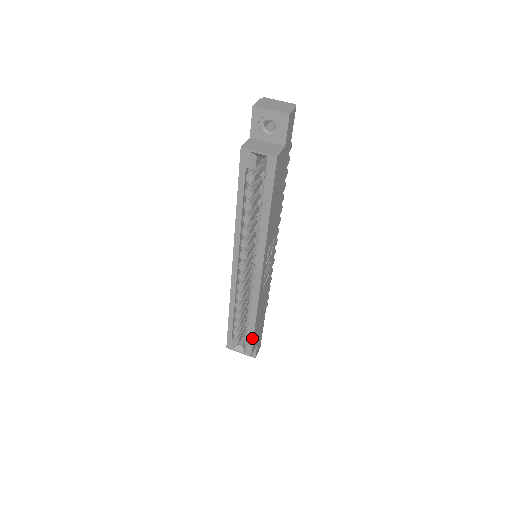
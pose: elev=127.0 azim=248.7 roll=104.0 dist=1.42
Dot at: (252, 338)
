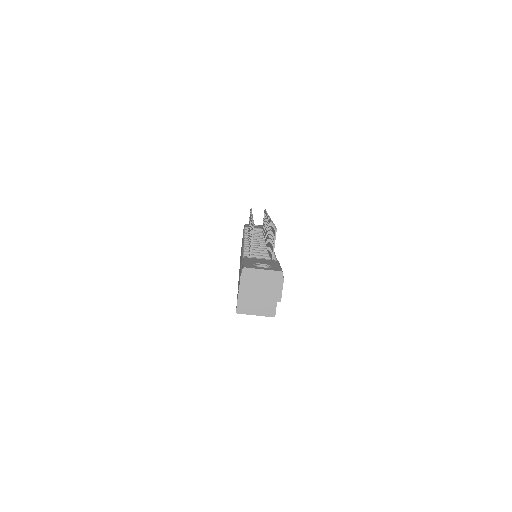
Dot at: occluded
